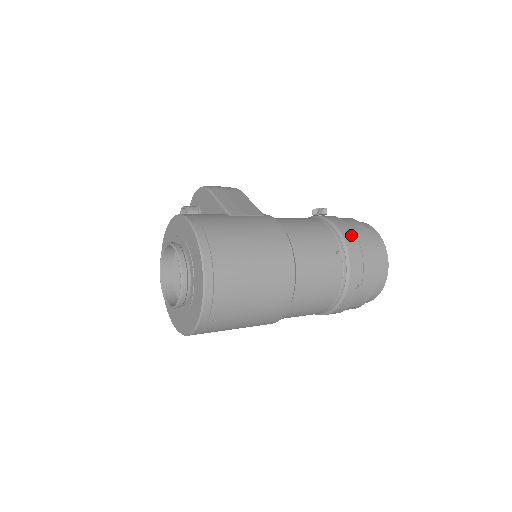
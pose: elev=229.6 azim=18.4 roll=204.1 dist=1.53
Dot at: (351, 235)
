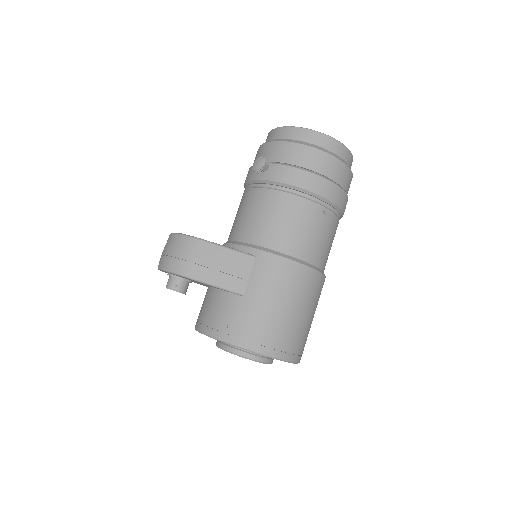
Dot at: (319, 182)
